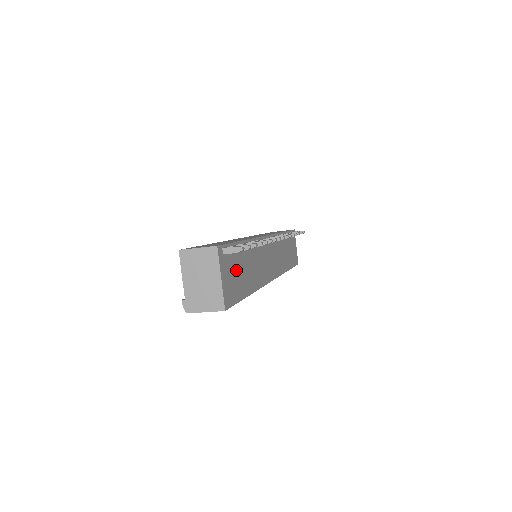
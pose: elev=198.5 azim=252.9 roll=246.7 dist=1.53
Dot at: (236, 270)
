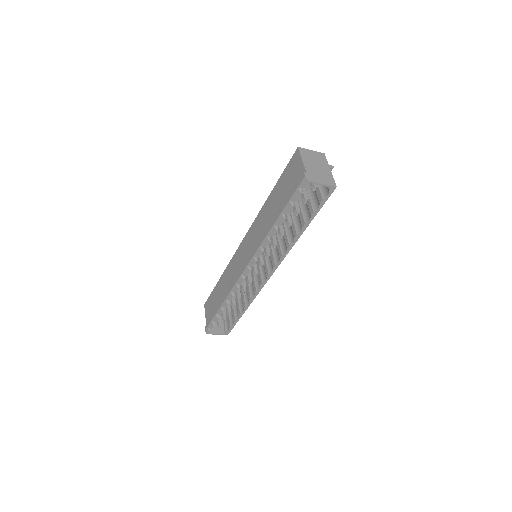
Dot at: occluded
